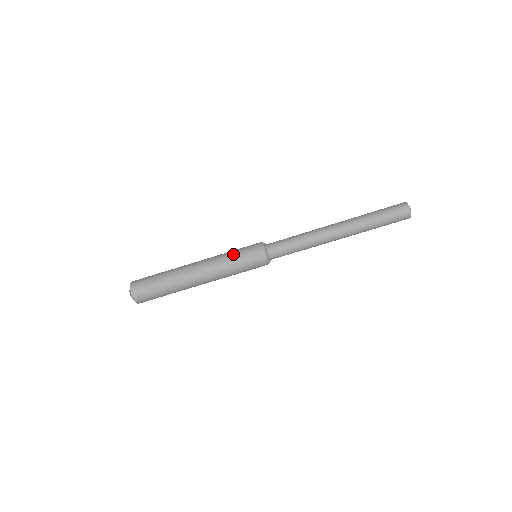
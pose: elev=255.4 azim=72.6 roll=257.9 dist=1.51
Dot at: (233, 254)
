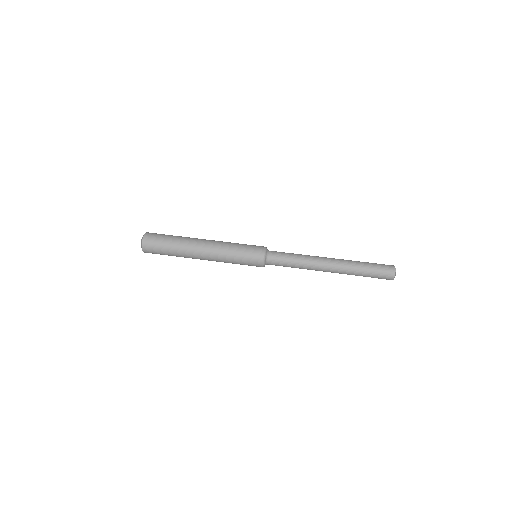
Dot at: occluded
